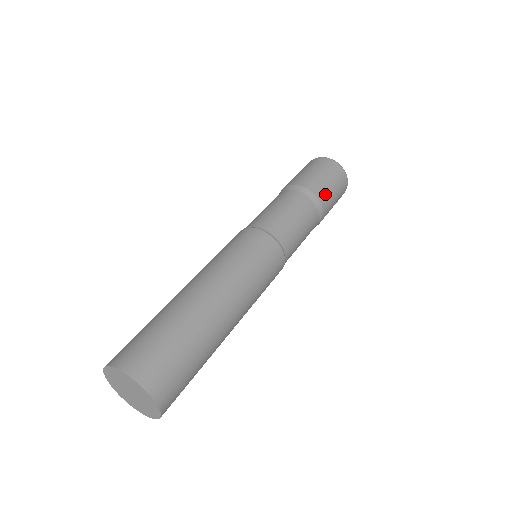
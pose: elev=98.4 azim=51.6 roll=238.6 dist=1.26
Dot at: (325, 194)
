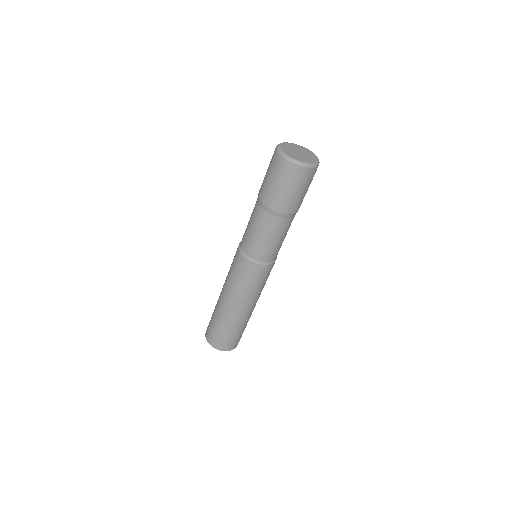
Dot at: (291, 204)
